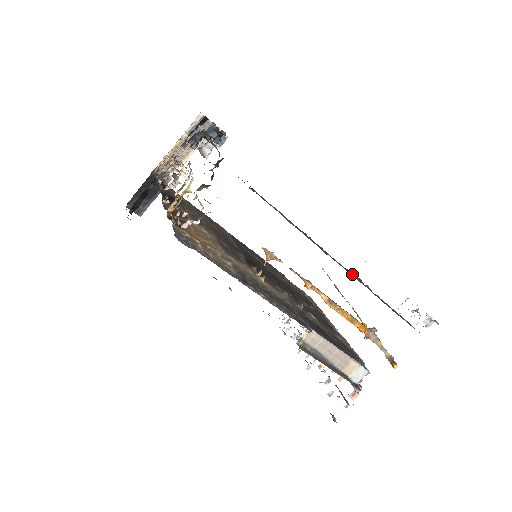
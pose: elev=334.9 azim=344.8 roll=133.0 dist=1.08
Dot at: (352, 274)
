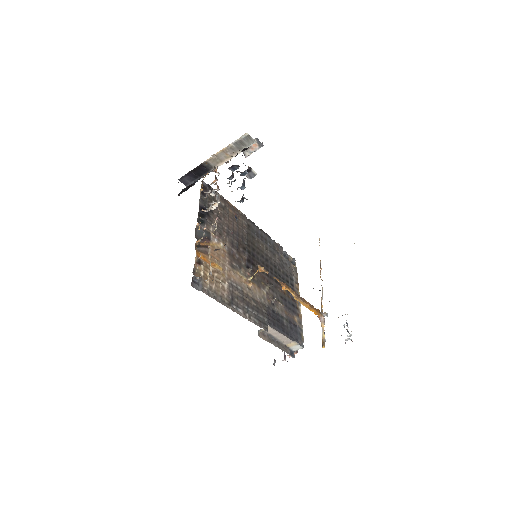
Dot at: occluded
